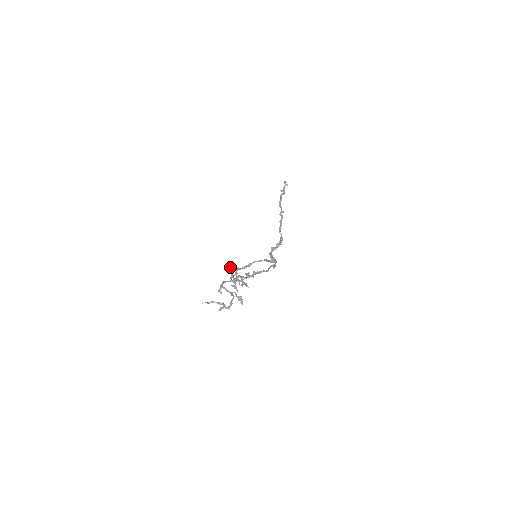
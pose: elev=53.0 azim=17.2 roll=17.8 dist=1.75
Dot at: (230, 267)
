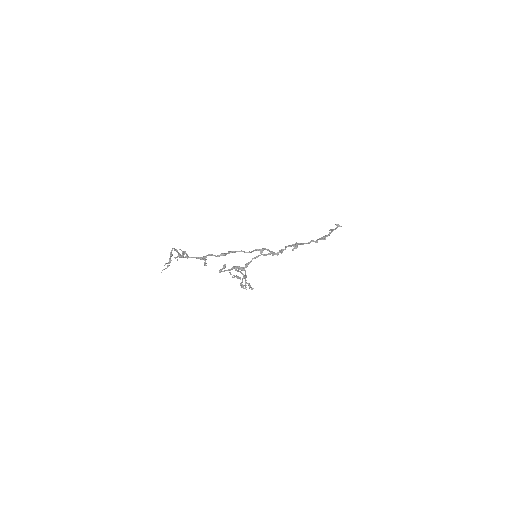
Dot at: (242, 279)
